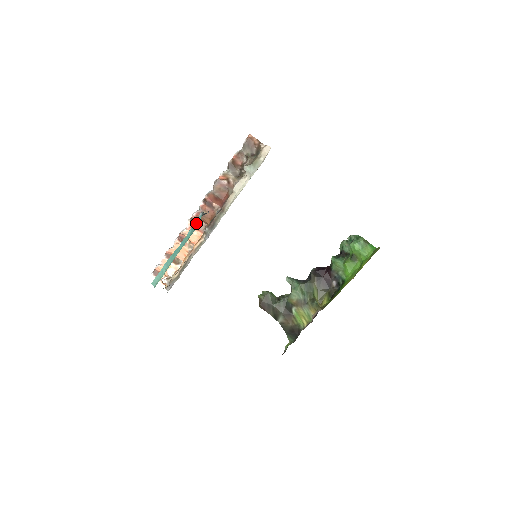
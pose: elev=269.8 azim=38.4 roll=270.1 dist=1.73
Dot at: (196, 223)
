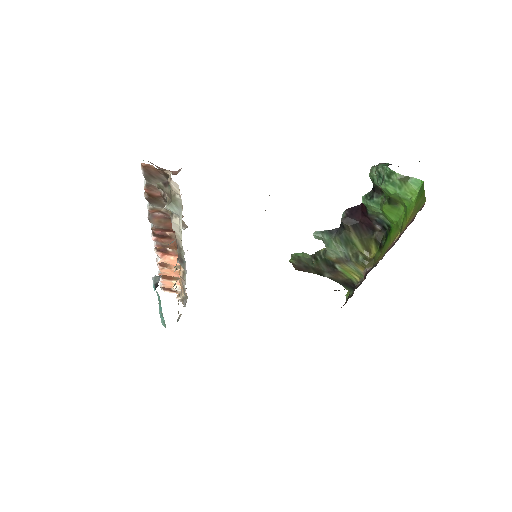
Dot at: occluded
